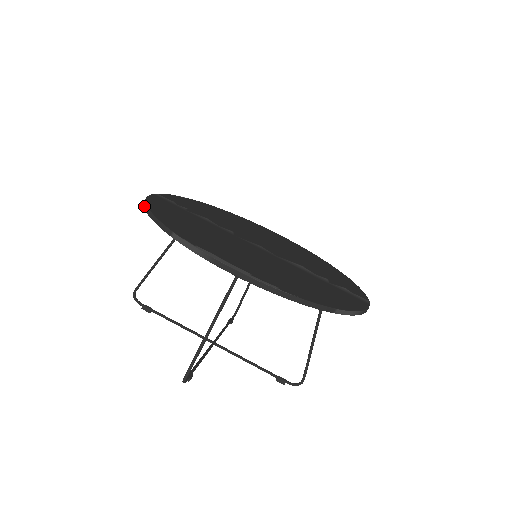
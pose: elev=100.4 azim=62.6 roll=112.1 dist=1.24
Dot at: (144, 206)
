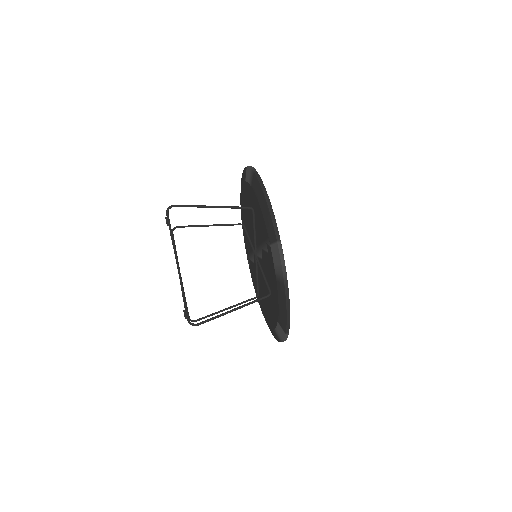
Dot at: occluded
